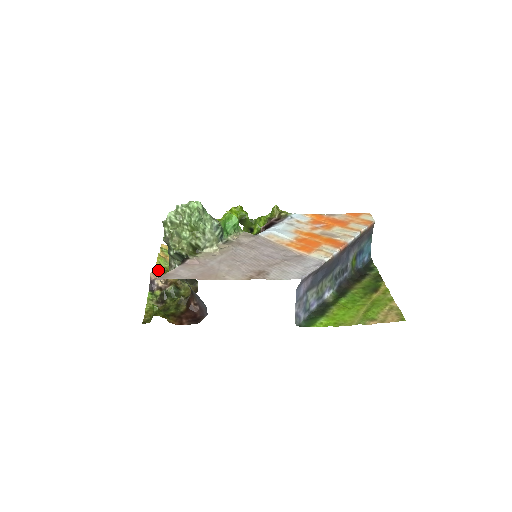
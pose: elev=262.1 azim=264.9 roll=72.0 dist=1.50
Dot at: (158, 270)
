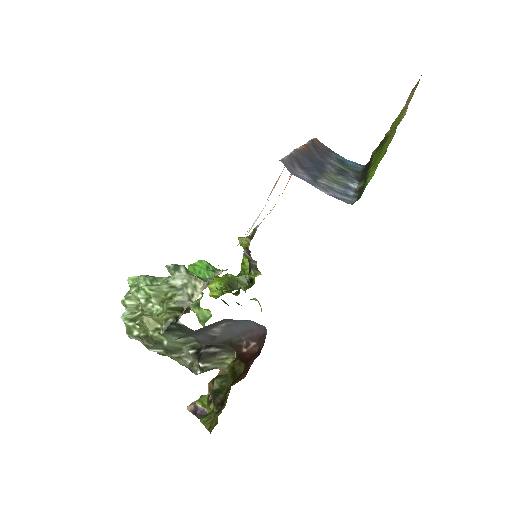
Dot at: occluded
